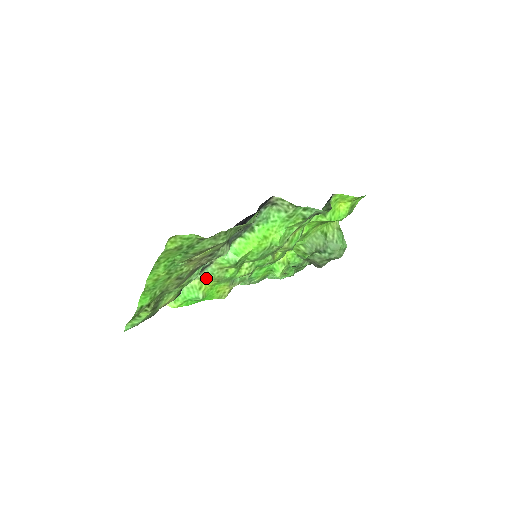
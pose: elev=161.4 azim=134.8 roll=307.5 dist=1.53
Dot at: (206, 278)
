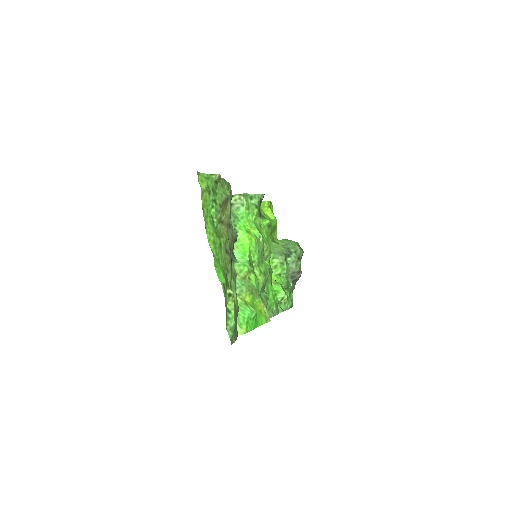
Dot at: (242, 292)
